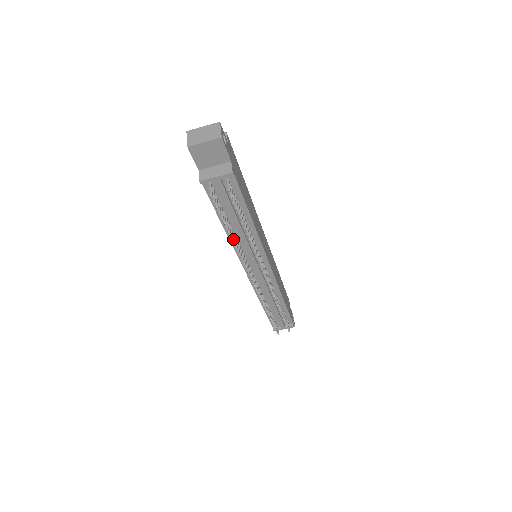
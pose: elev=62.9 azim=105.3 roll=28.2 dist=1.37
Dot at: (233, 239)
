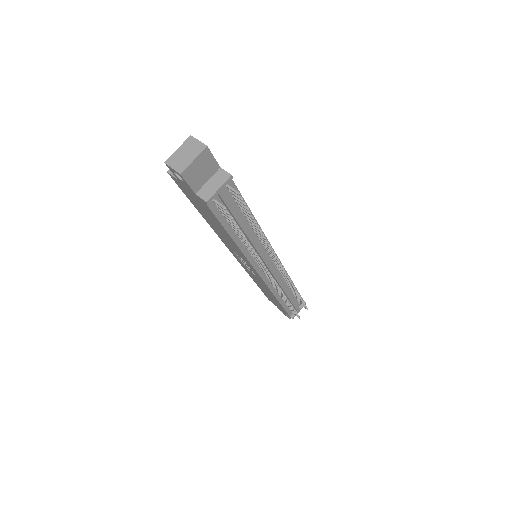
Dot at: (248, 245)
